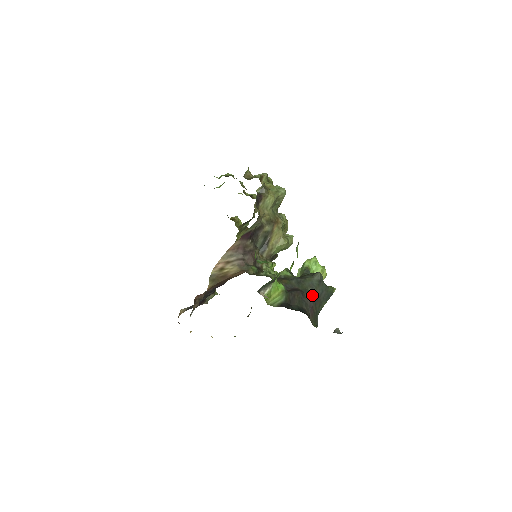
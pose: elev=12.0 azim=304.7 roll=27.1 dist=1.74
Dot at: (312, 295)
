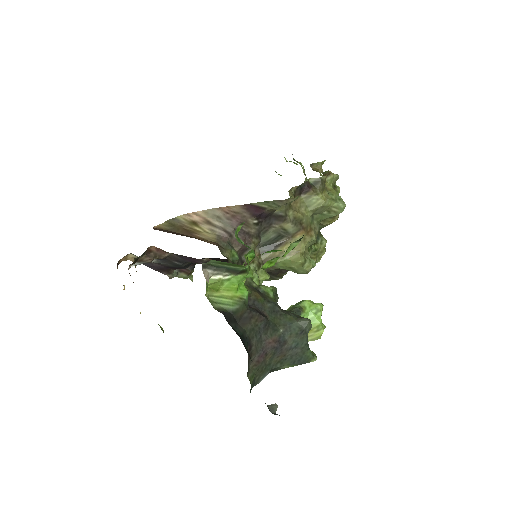
Dot at: (278, 338)
